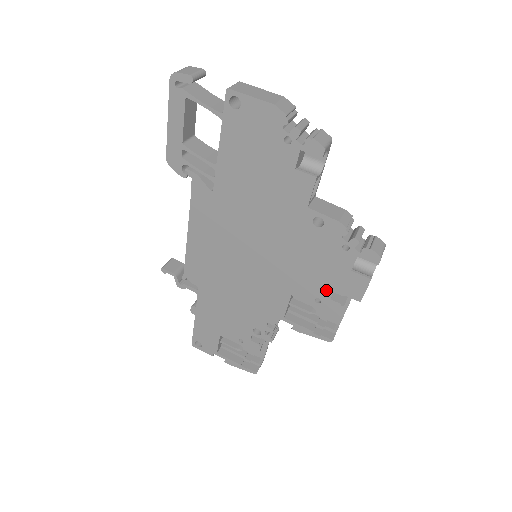
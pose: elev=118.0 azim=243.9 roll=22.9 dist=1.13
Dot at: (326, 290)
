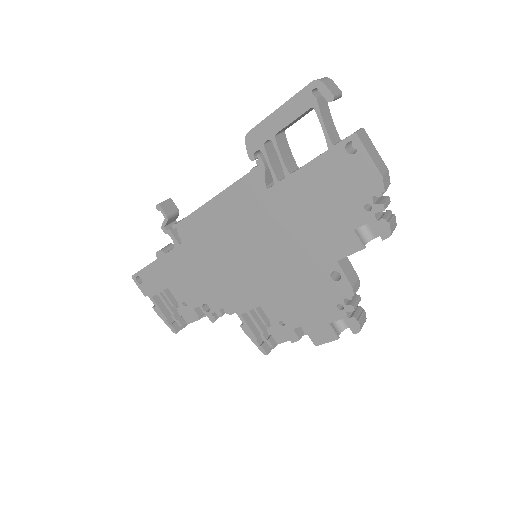
Dot at: (296, 321)
